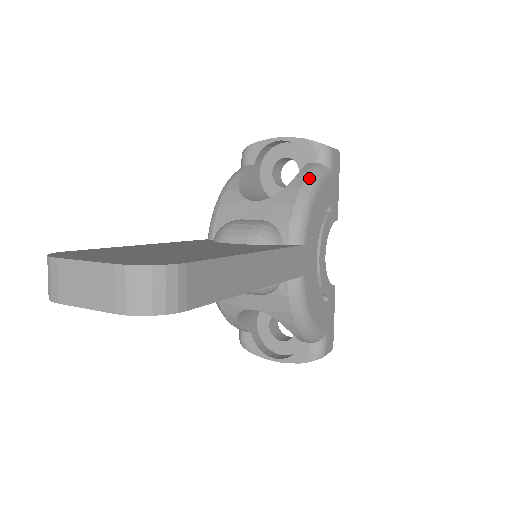
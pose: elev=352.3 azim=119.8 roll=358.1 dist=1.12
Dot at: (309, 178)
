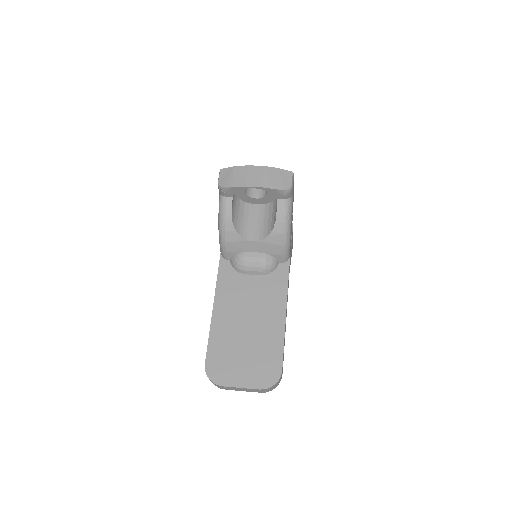
Dot at: (286, 222)
